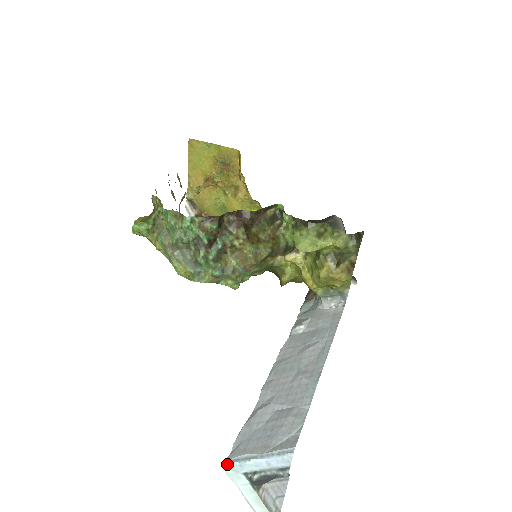
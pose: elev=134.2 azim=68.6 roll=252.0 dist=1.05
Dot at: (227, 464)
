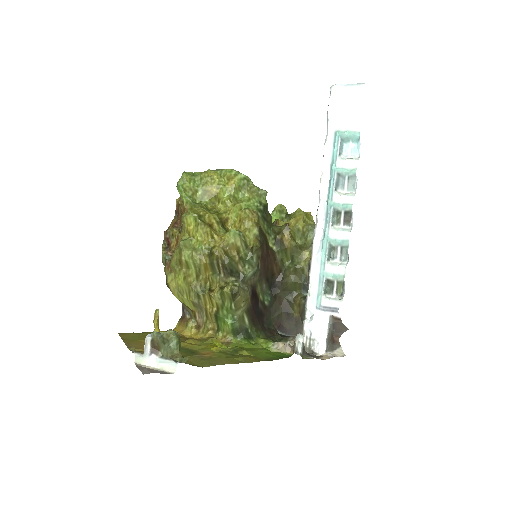
Dot at: (331, 87)
